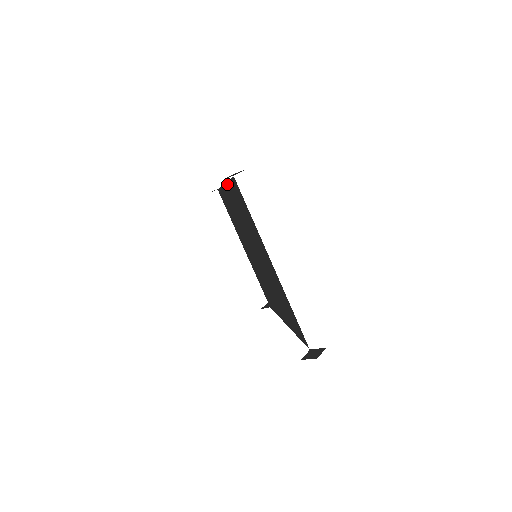
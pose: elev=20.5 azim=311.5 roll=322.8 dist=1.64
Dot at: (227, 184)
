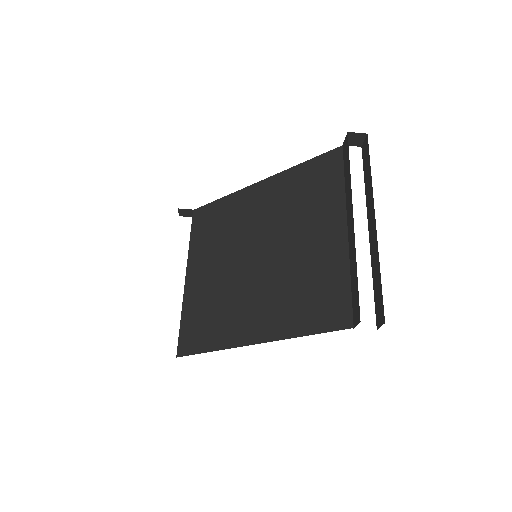
Dot at: (281, 173)
